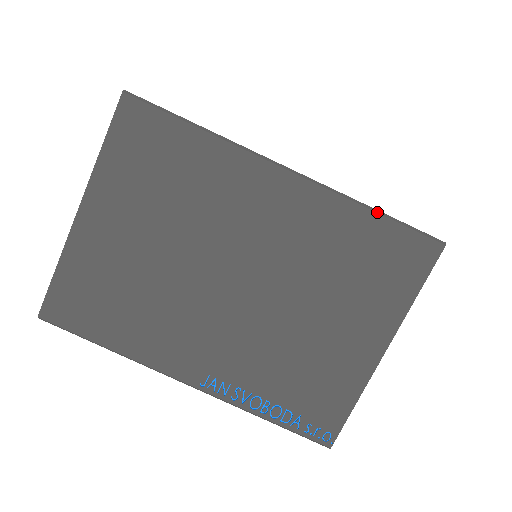
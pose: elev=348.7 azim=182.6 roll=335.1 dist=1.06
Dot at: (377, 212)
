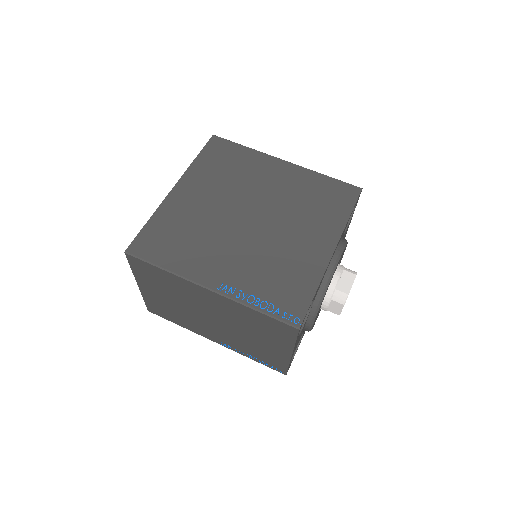
Dot at: (258, 311)
